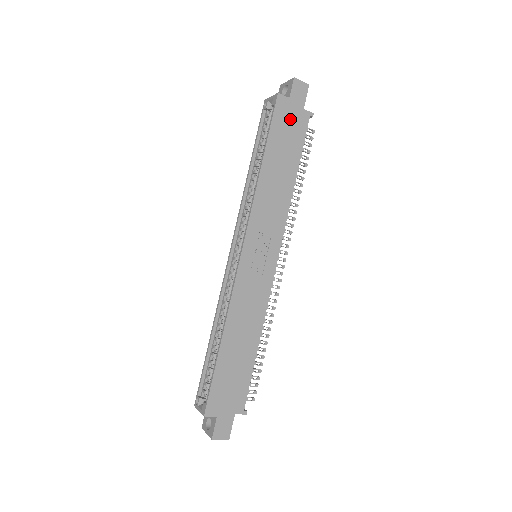
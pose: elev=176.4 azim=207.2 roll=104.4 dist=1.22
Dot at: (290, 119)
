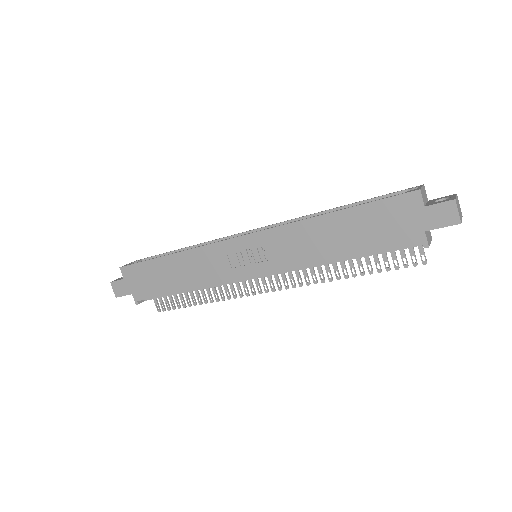
Dot at: (400, 220)
